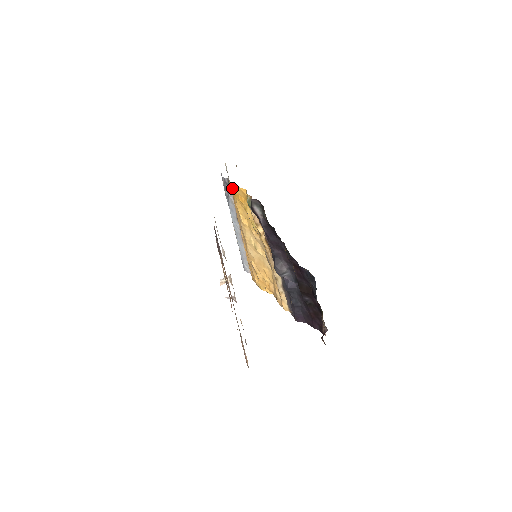
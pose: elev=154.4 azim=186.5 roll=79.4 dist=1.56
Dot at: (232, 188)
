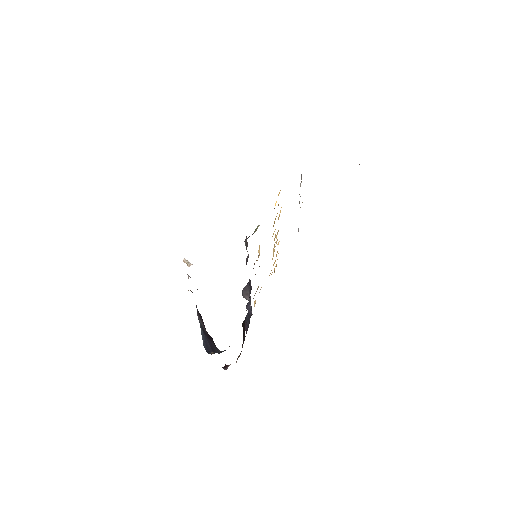
Dot at: occluded
